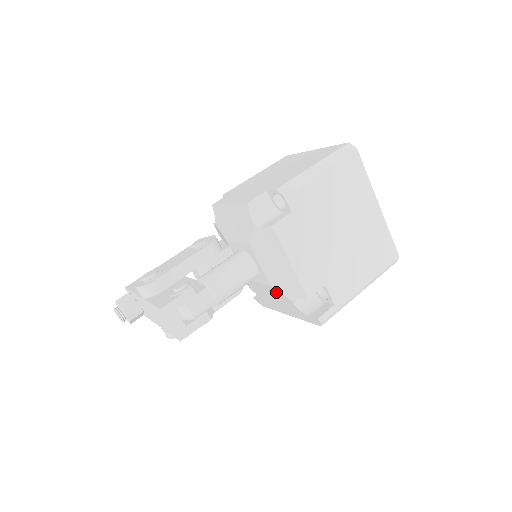
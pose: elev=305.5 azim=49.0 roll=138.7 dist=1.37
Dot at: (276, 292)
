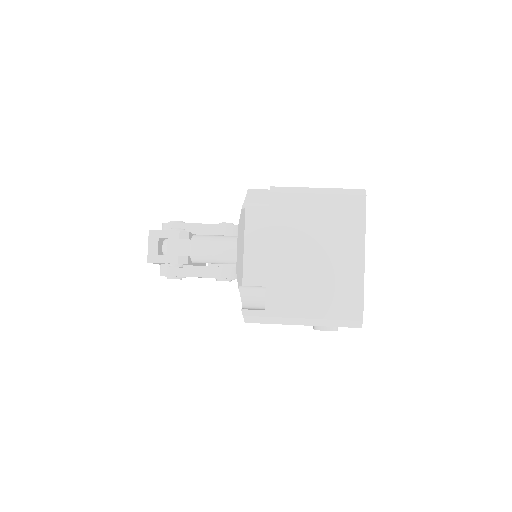
Dot at: occluded
